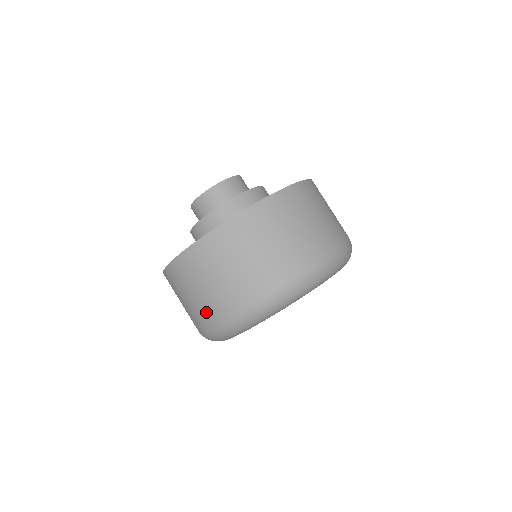
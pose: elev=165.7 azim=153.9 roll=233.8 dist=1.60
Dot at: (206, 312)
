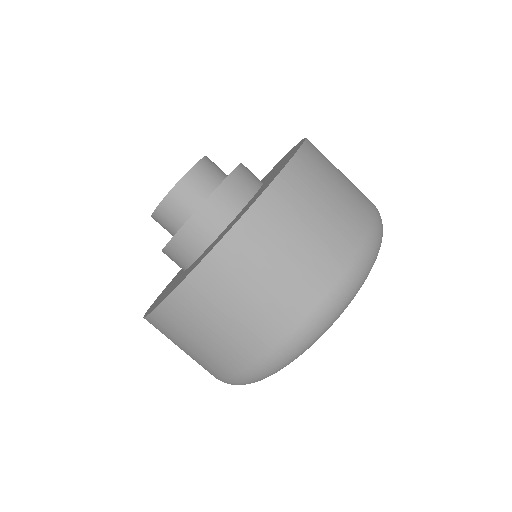
Dot at: (232, 357)
